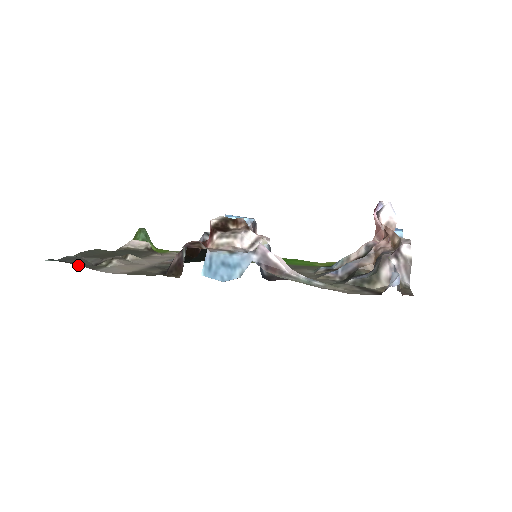
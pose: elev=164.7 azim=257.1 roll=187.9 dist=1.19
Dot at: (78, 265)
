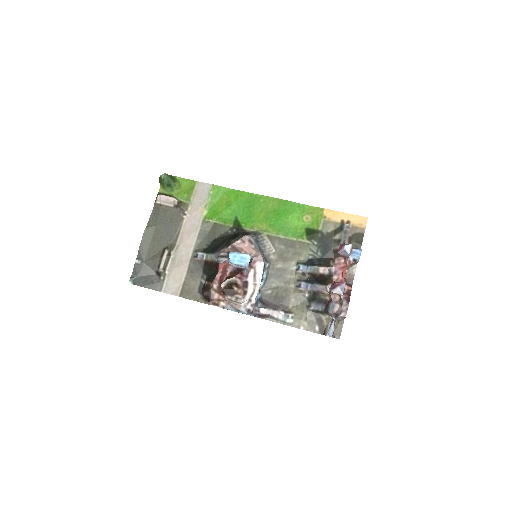
Dot at: occluded
